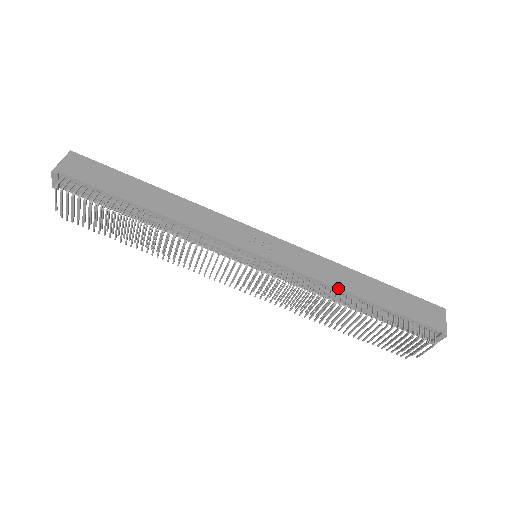
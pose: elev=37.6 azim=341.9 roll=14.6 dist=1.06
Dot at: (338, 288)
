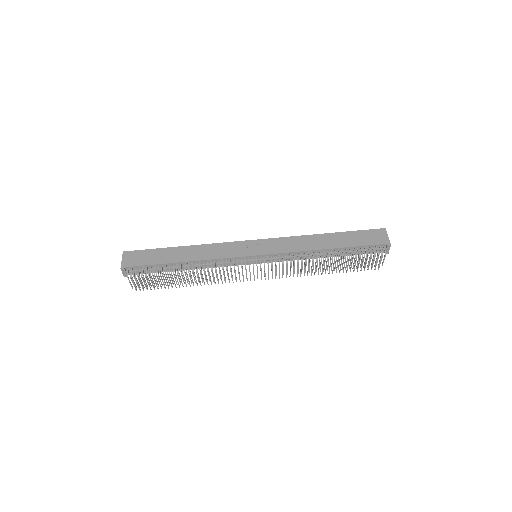
Dot at: (312, 250)
